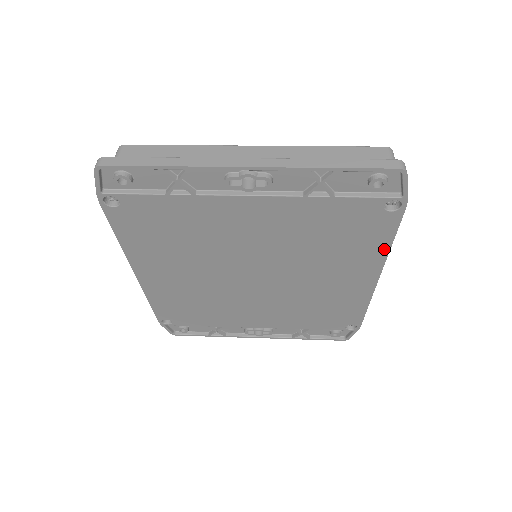
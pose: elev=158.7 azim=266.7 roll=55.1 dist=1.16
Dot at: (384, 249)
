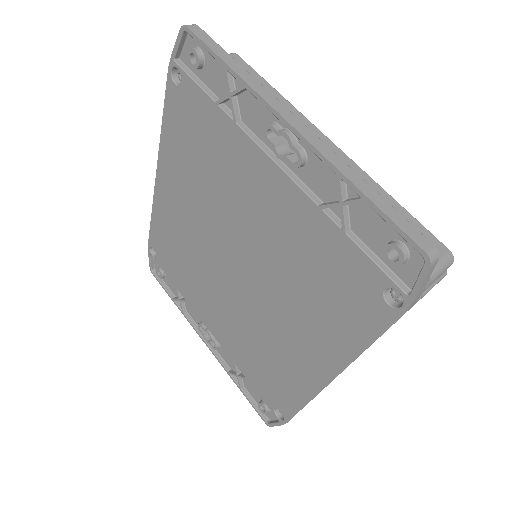
Dot at: (356, 347)
